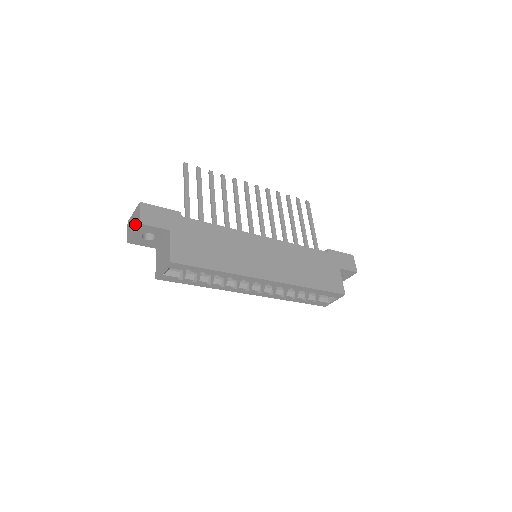
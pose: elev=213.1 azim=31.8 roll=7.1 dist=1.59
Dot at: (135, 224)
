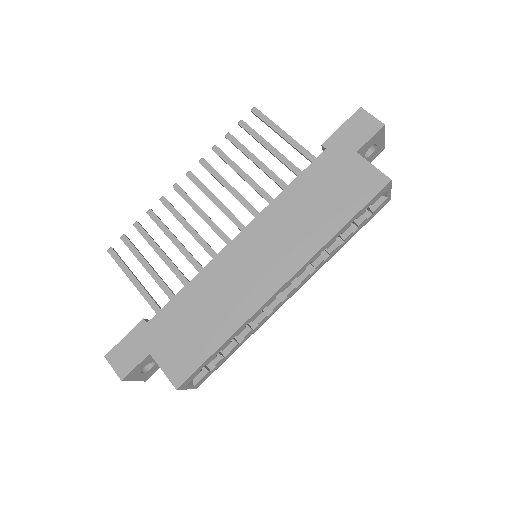
Dot at: occluded
